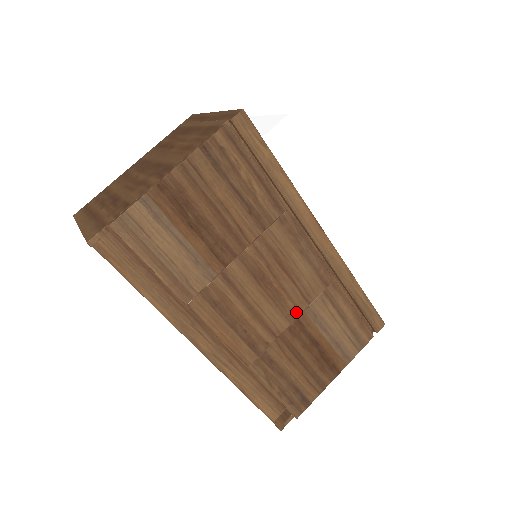
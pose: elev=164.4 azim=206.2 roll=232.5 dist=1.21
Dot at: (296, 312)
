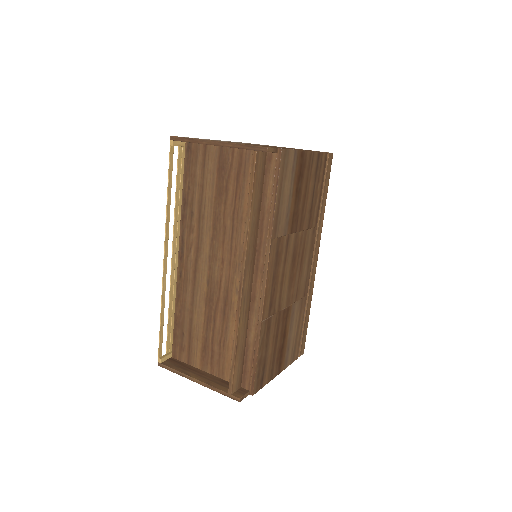
Dot at: (290, 301)
